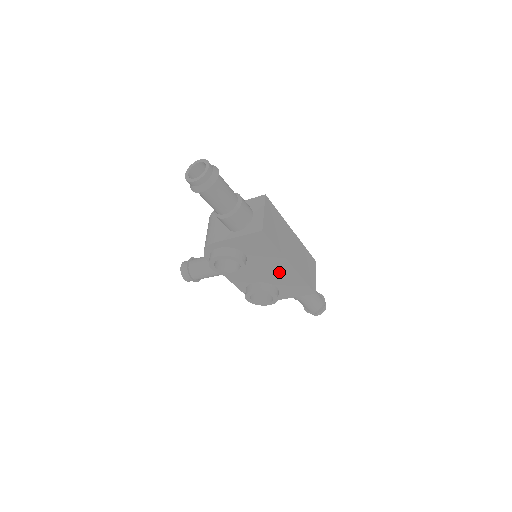
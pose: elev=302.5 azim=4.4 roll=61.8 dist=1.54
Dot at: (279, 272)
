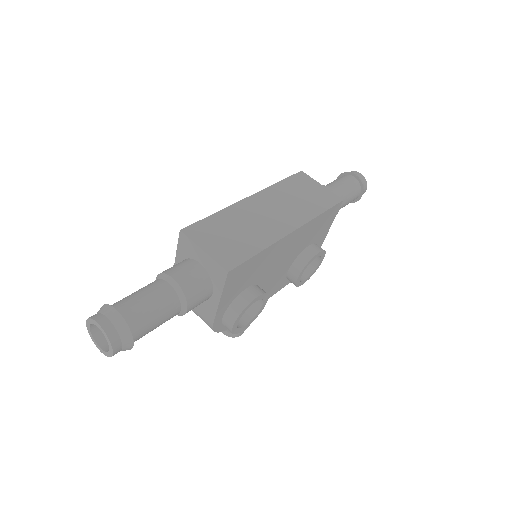
Dot at: (292, 245)
